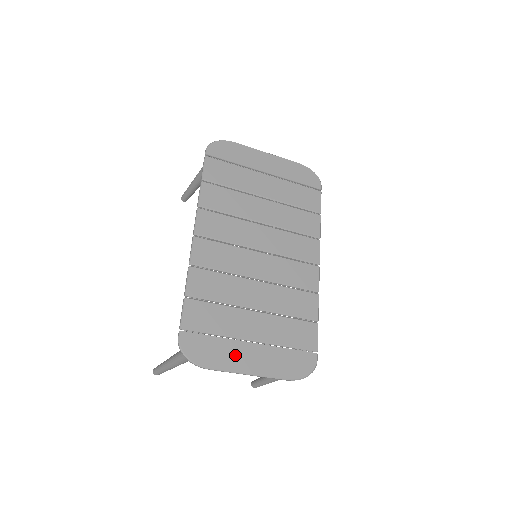
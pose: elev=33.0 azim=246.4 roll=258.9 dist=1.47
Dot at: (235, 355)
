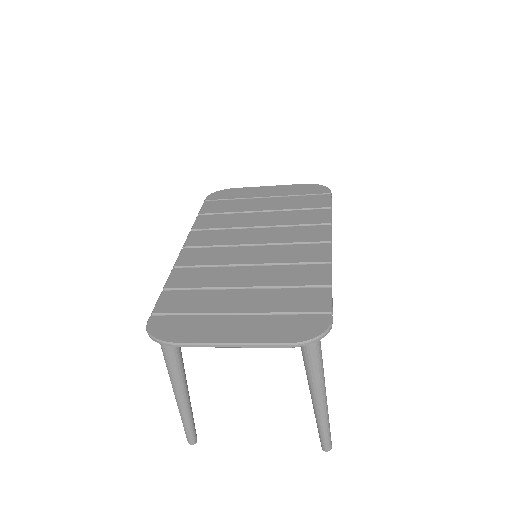
Dot at: (212, 328)
